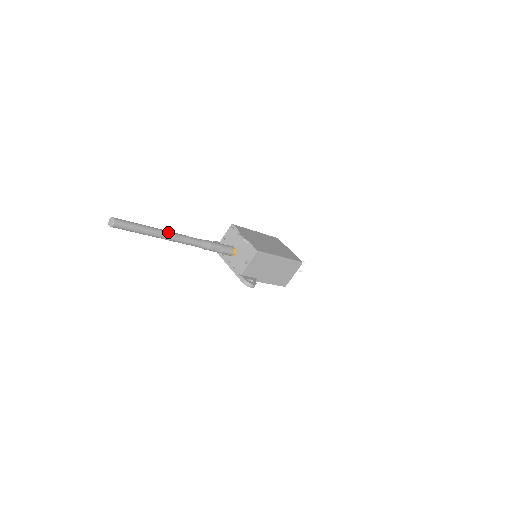
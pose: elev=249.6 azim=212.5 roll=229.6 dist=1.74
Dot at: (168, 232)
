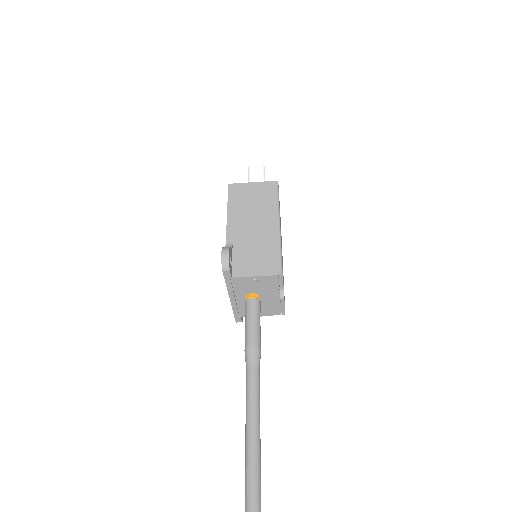
Dot at: (260, 442)
